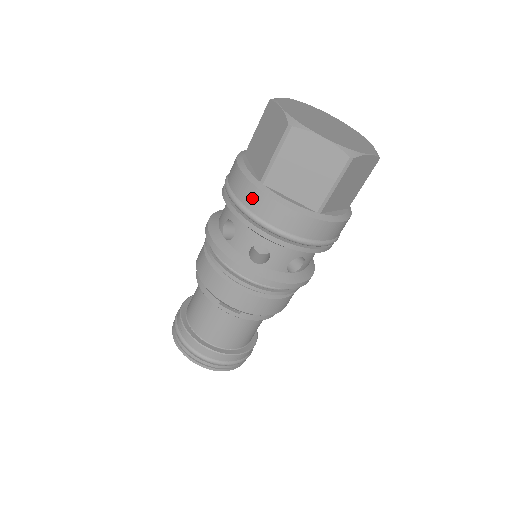
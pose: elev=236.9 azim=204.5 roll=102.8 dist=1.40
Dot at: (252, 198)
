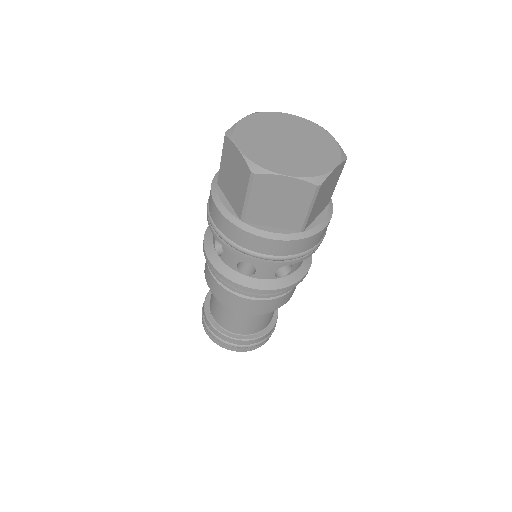
Dot at: occluded
